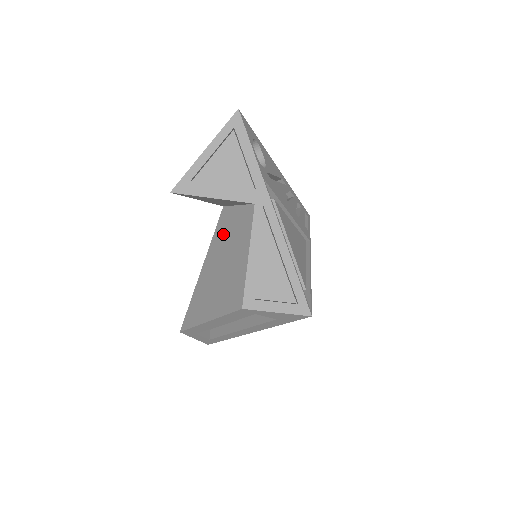
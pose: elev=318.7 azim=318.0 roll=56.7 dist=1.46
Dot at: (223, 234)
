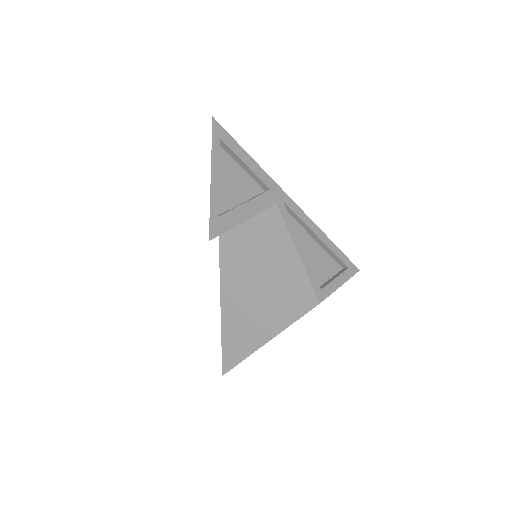
Dot at: (238, 253)
